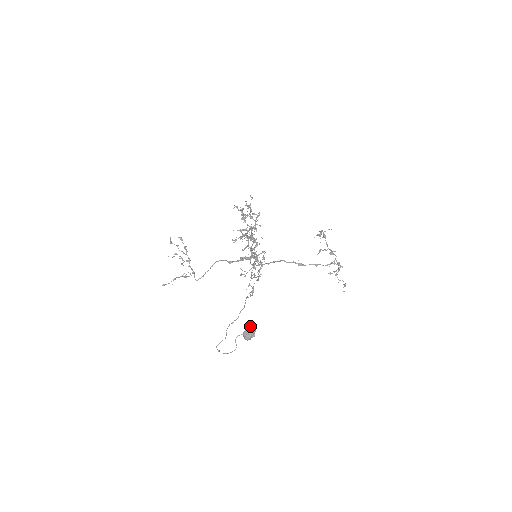
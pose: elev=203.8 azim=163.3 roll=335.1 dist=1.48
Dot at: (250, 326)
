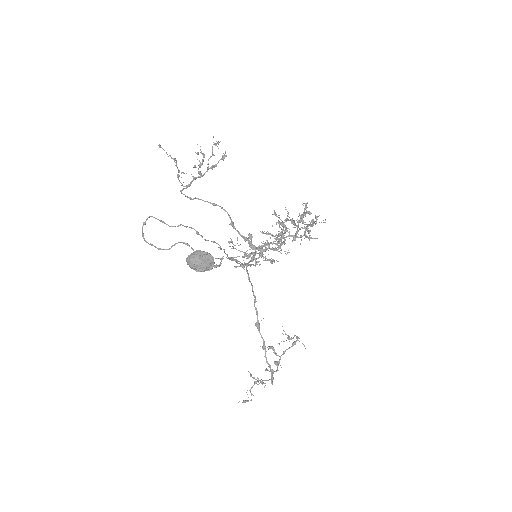
Dot at: occluded
